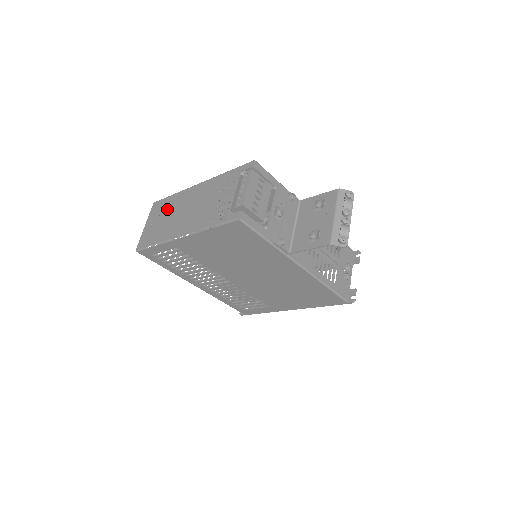
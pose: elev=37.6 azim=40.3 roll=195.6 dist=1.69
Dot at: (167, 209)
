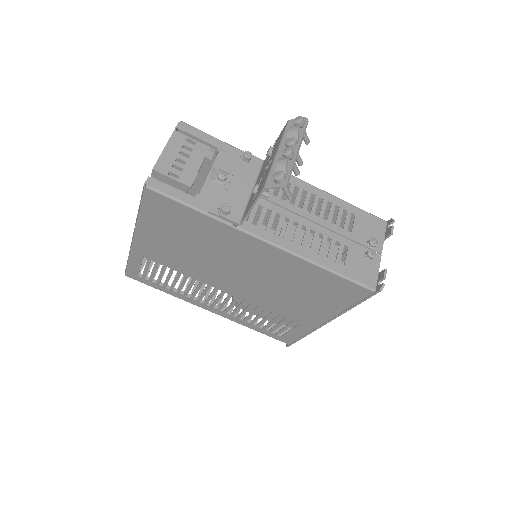
Dot at: occluded
